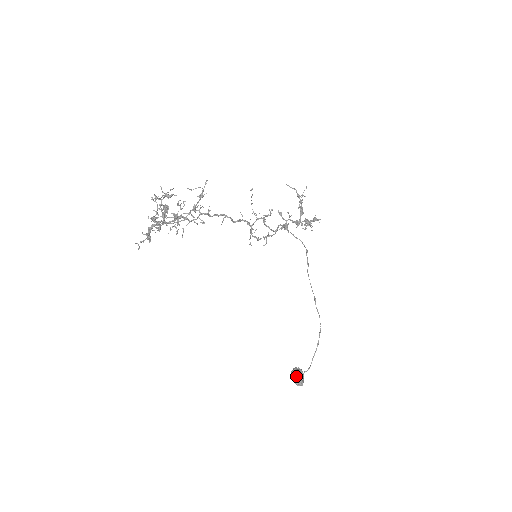
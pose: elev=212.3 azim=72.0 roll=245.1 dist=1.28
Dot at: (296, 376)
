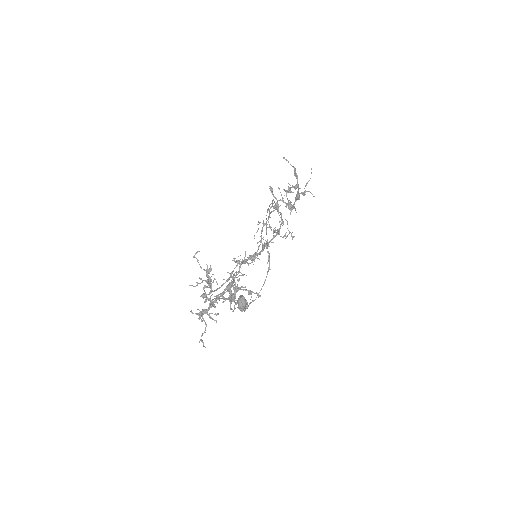
Dot at: (243, 307)
